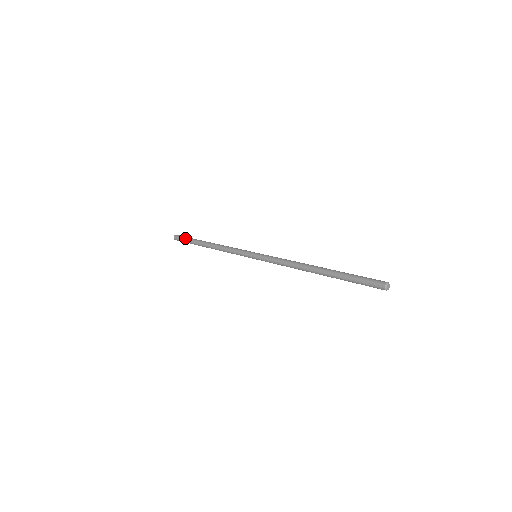
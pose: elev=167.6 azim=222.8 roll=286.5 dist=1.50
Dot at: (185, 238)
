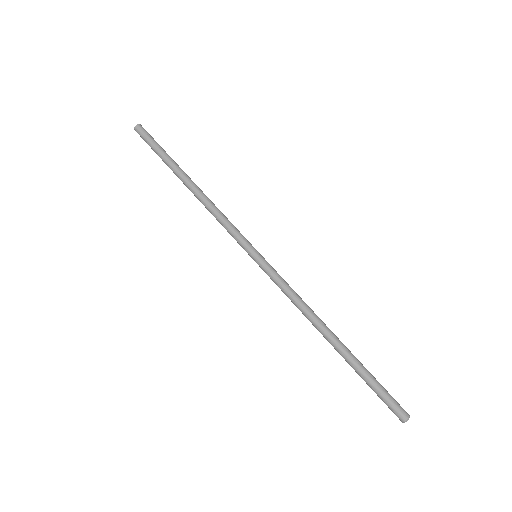
Dot at: (155, 144)
